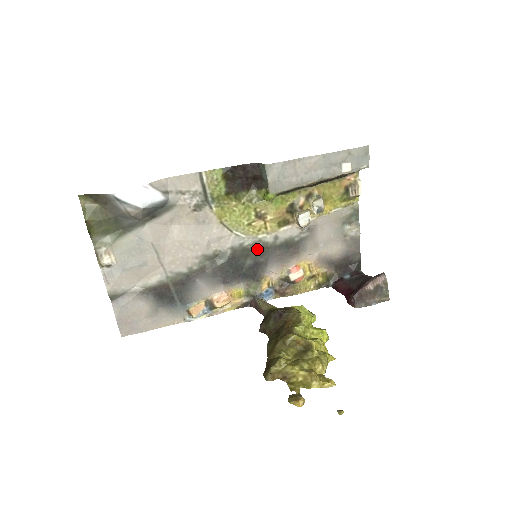
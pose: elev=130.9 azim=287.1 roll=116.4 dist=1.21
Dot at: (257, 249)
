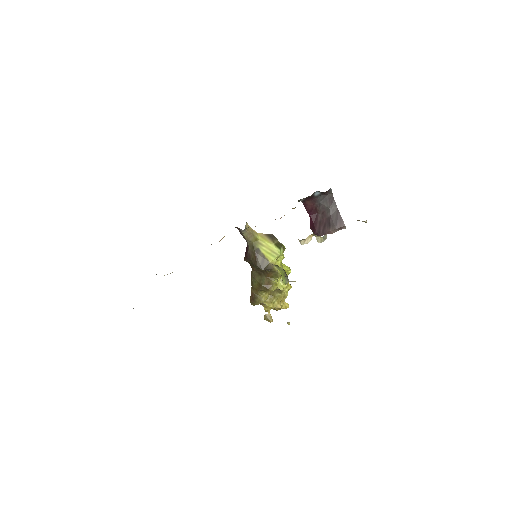
Dot at: occluded
